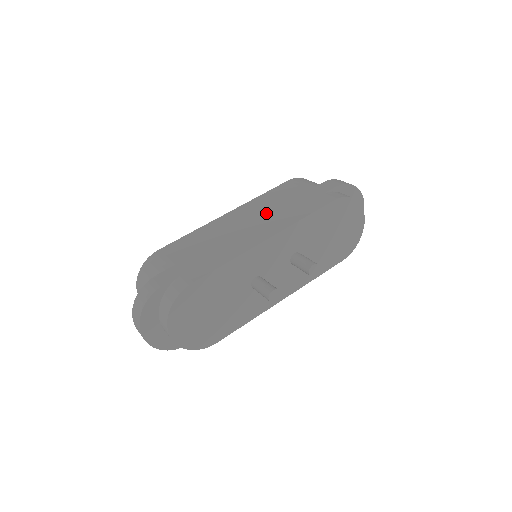
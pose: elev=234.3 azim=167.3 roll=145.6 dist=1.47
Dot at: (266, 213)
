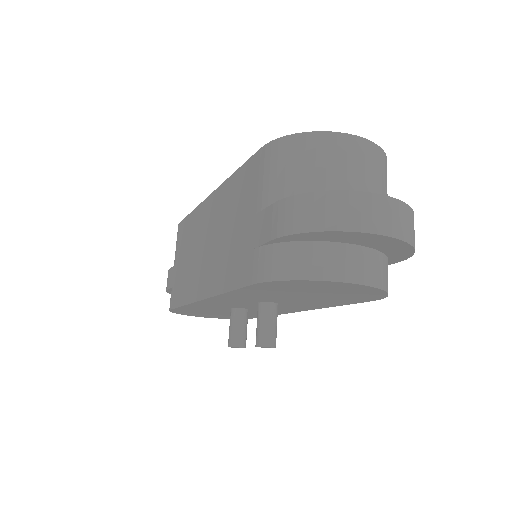
Dot at: (218, 236)
